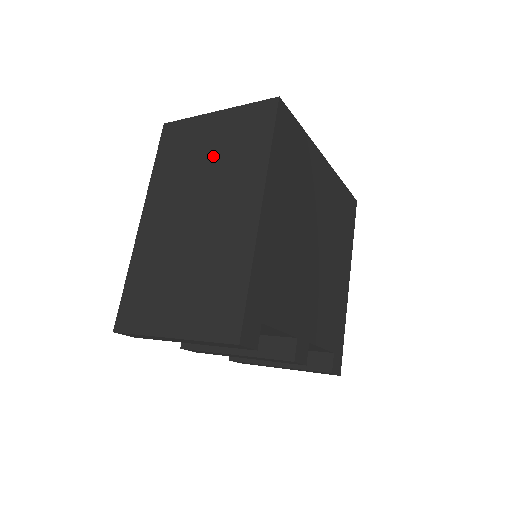
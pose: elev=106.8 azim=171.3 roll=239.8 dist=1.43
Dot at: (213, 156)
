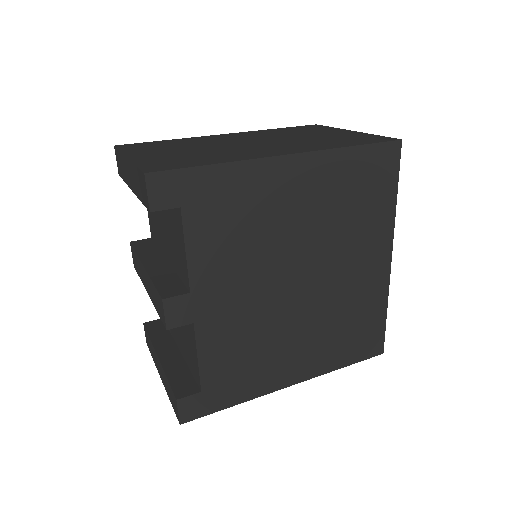
Dot at: (313, 136)
